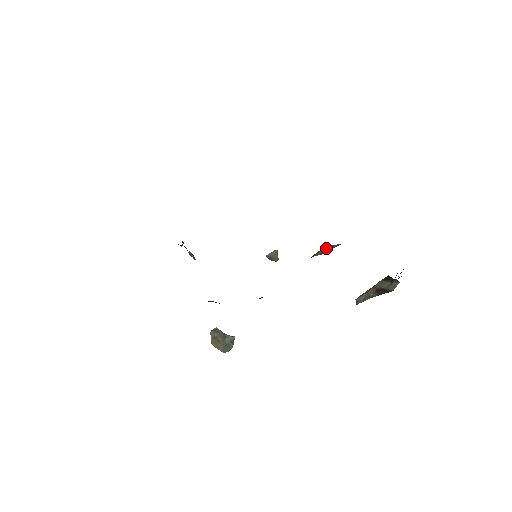
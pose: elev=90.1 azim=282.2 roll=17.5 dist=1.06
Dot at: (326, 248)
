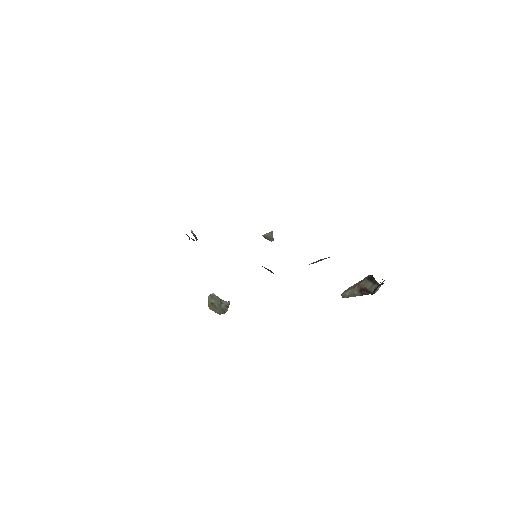
Dot at: (319, 260)
